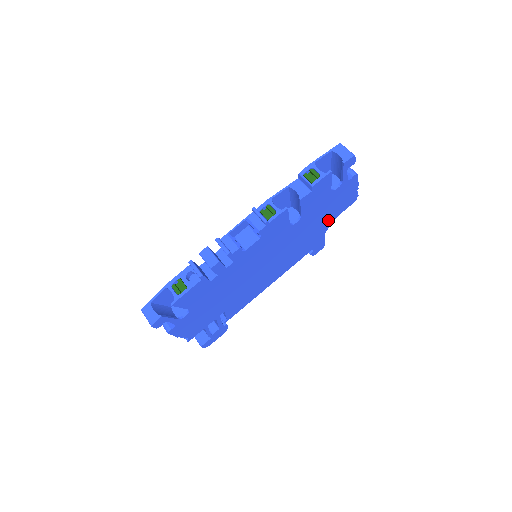
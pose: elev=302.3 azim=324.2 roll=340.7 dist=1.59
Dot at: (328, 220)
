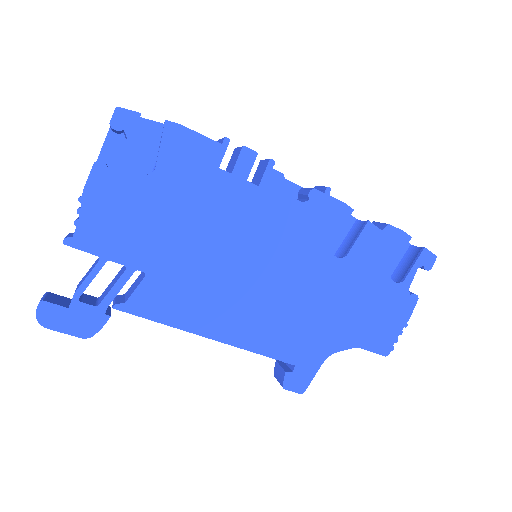
Dot at: (348, 332)
